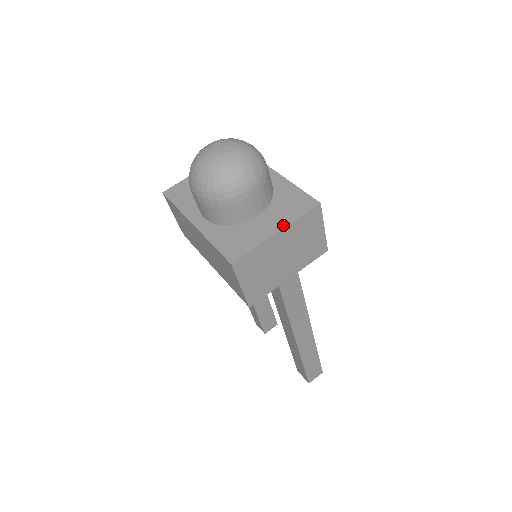
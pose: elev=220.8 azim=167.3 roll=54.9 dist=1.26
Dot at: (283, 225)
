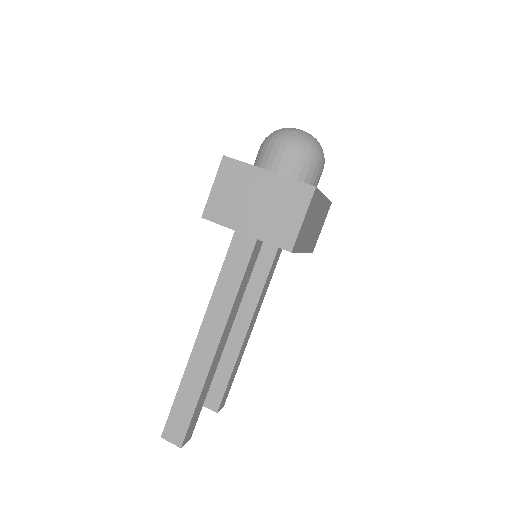
Dot at: (278, 174)
